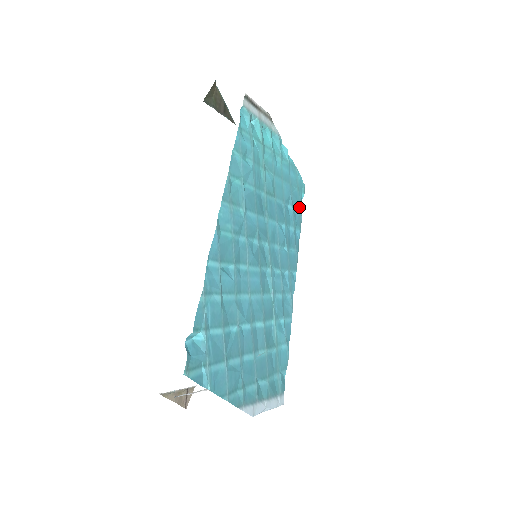
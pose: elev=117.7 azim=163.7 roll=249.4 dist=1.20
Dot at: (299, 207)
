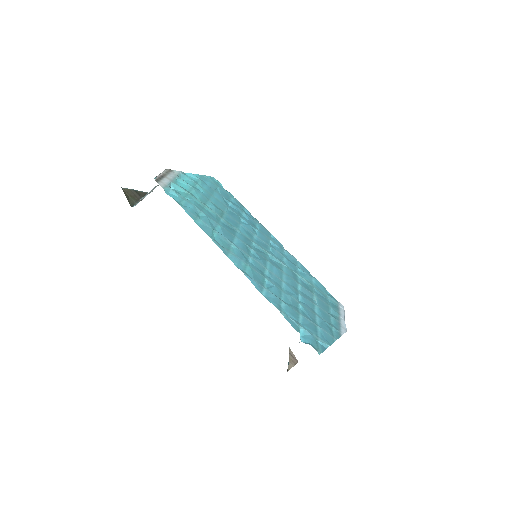
Dot at: (230, 196)
